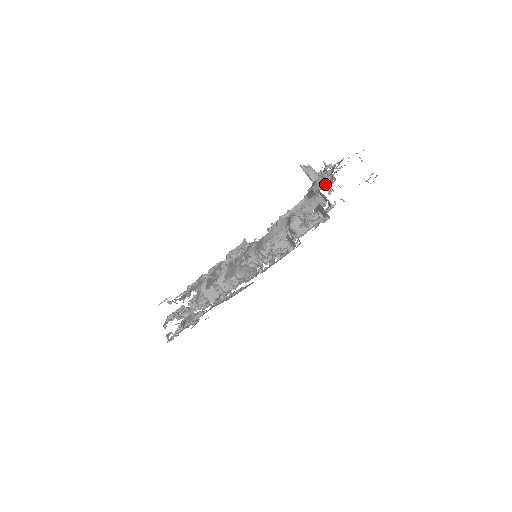
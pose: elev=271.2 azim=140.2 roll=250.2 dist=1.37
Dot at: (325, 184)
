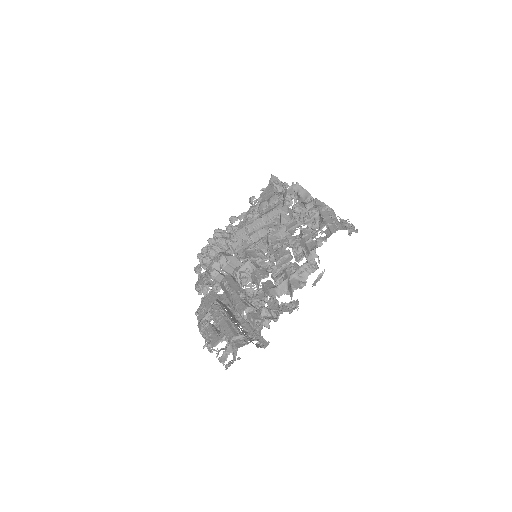
Dot at: (314, 227)
